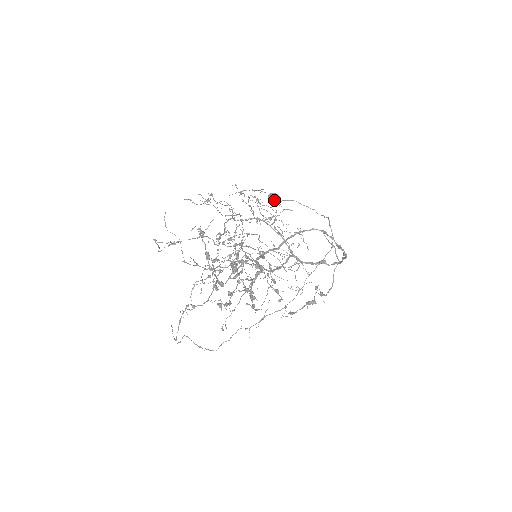
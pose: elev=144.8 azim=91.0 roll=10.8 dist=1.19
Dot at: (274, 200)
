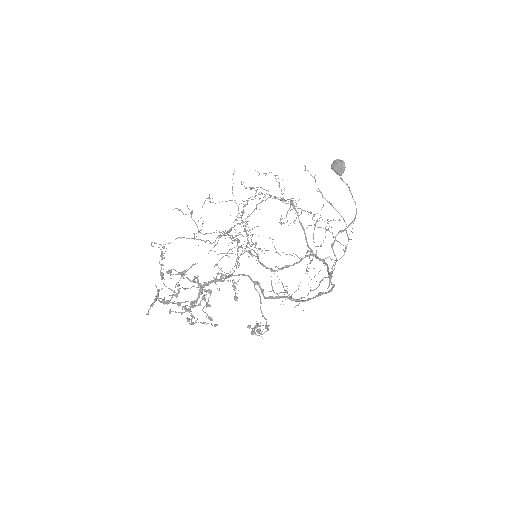
Dot at: (335, 171)
